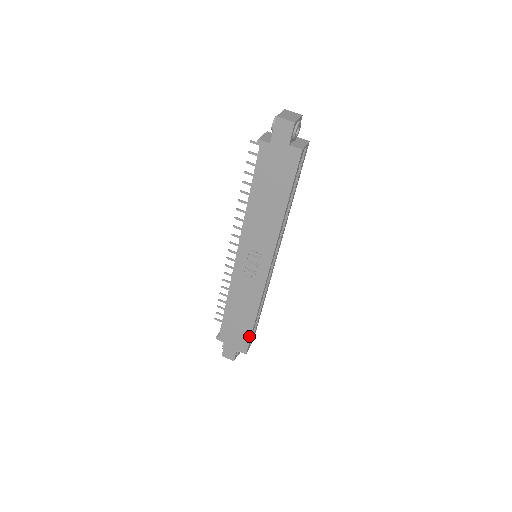
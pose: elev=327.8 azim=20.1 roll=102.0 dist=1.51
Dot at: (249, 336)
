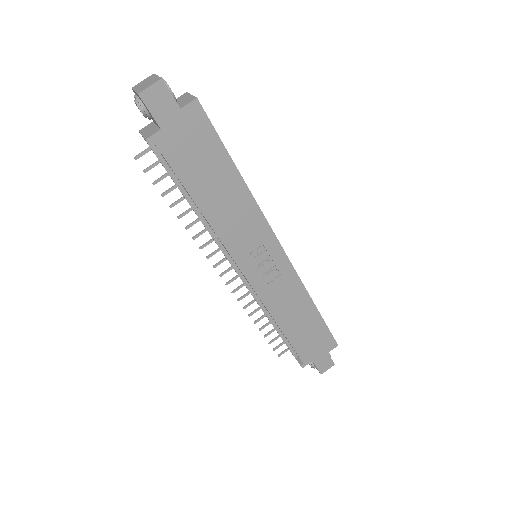
Dot at: (325, 328)
